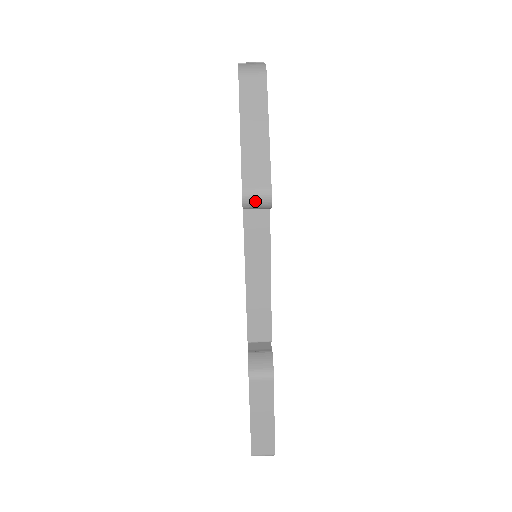
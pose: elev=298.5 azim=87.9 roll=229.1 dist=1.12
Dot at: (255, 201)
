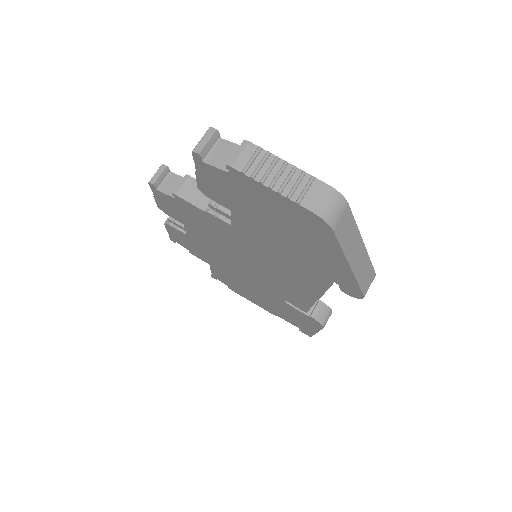
Dot at: occluded
